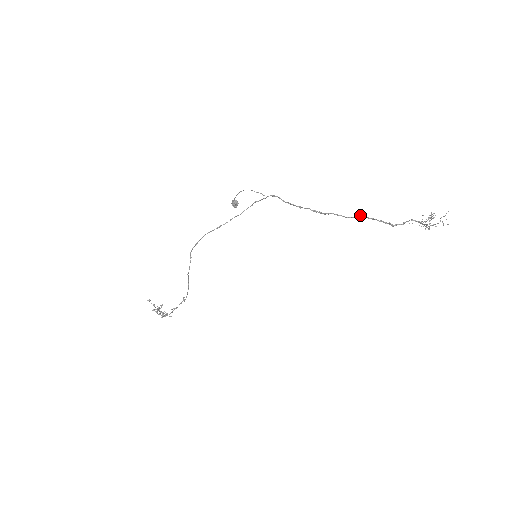
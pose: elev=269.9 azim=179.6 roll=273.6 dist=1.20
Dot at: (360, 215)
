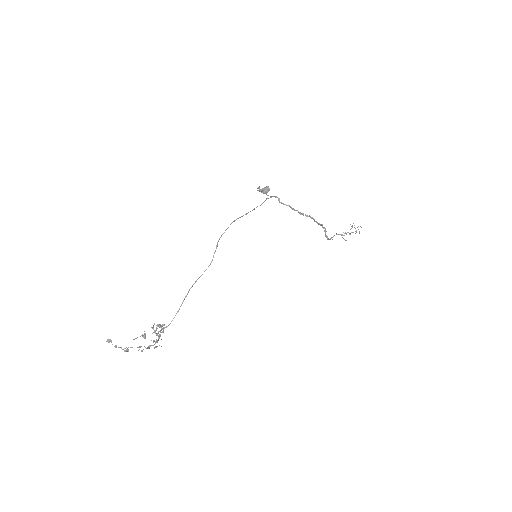
Dot at: occluded
